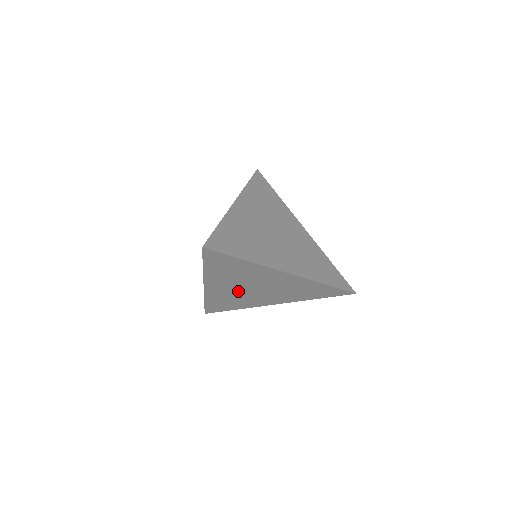
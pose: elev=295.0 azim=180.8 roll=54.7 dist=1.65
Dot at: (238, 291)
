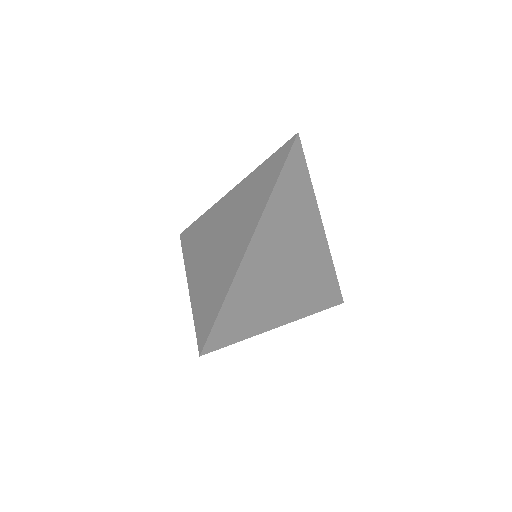
Dot at: occluded
